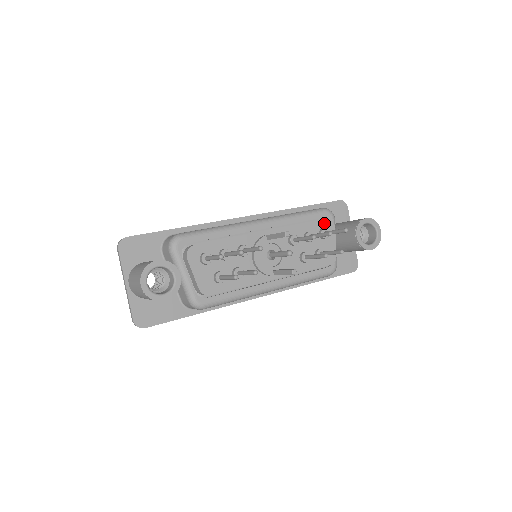
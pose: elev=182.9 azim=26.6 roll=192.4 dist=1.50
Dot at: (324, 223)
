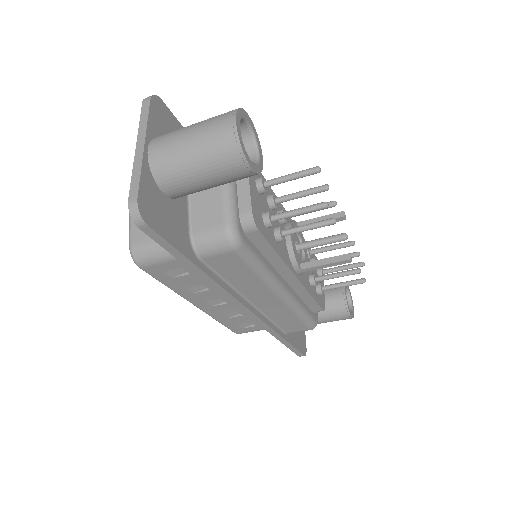
Dot at: occluded
